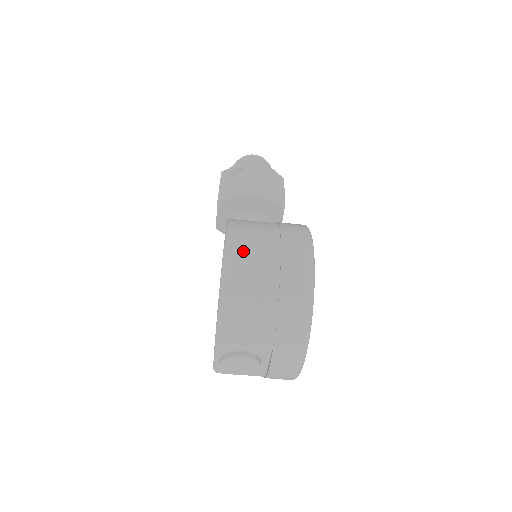
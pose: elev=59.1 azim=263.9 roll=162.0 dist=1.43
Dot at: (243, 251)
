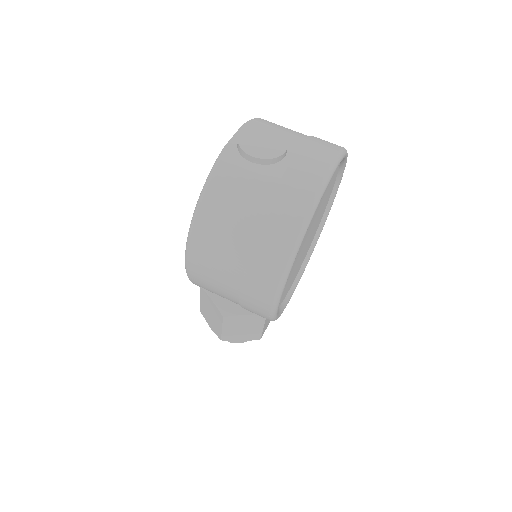
Dot at: occluded
